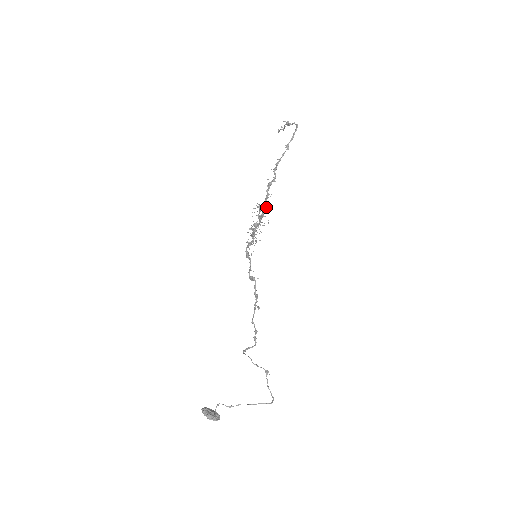
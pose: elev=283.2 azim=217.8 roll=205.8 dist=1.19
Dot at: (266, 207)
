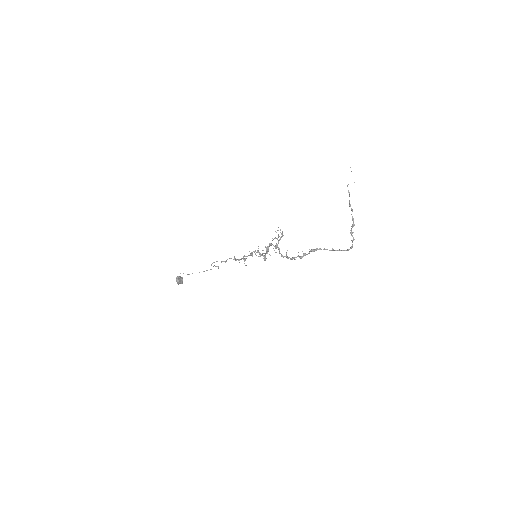
Dot at: (286, 257)
